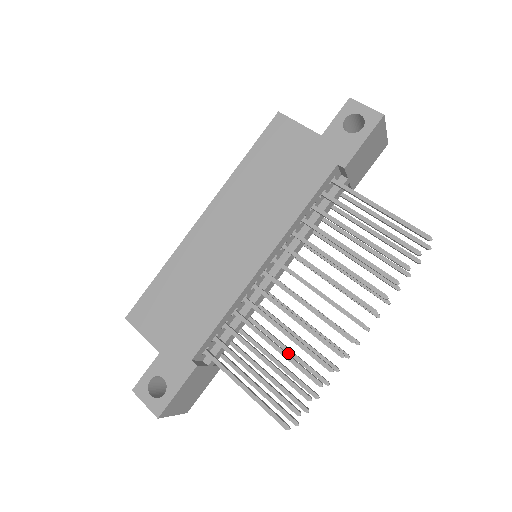
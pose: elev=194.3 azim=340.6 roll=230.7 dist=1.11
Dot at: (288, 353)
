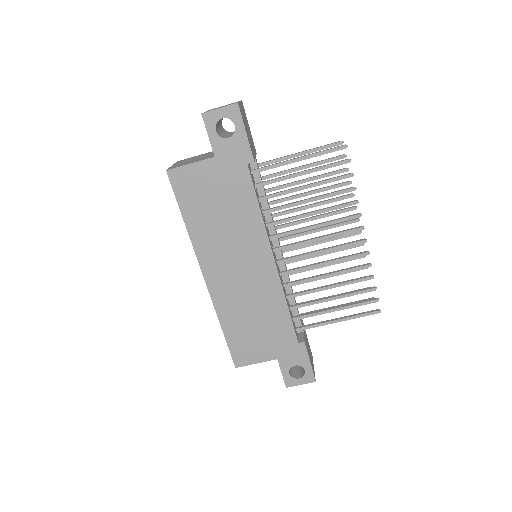
Dot at: occluded
